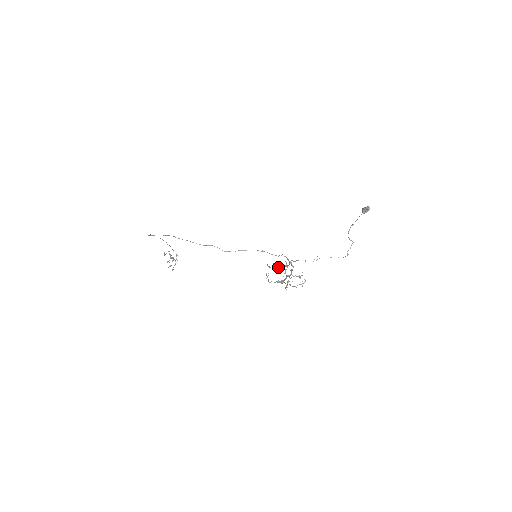
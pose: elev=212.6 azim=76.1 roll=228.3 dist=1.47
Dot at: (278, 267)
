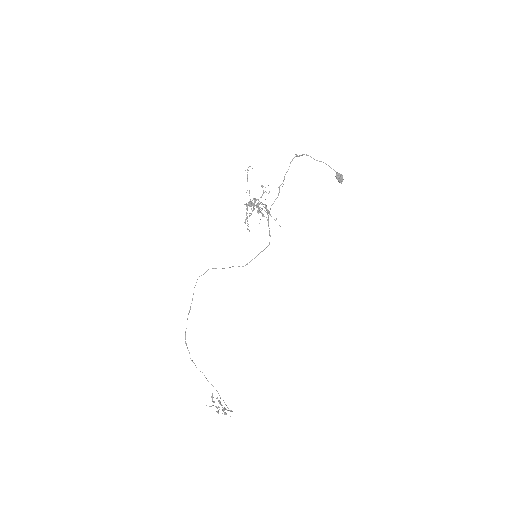
Dot at: (252, 211)
